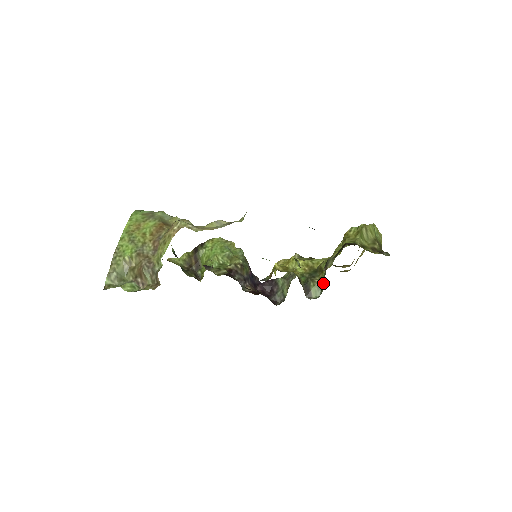
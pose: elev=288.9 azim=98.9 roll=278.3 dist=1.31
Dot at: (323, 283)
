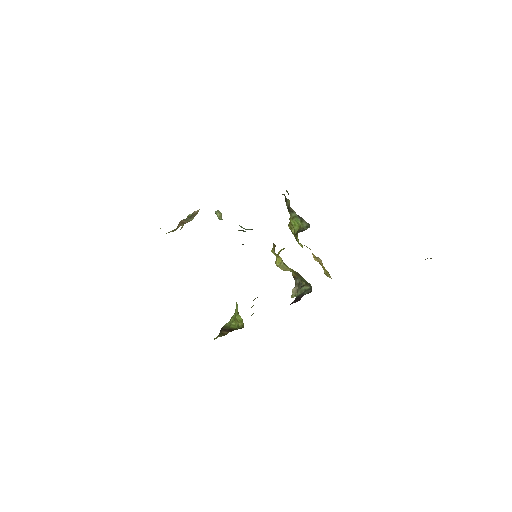
Dot at: (302, 220)
